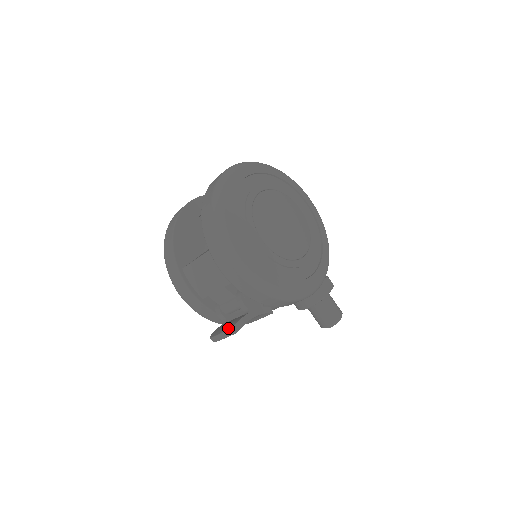
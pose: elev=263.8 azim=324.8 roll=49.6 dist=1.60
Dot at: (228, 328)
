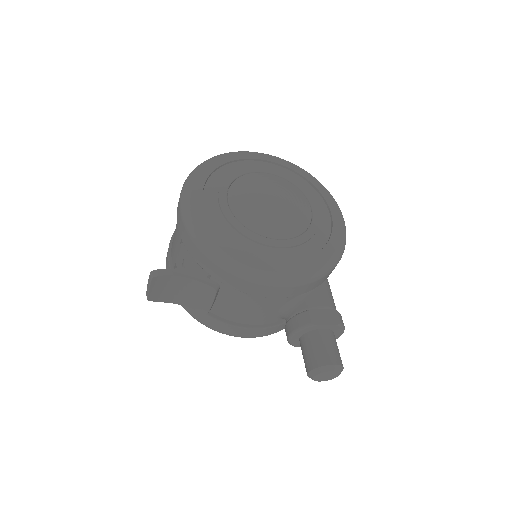
Dot at: occluded
